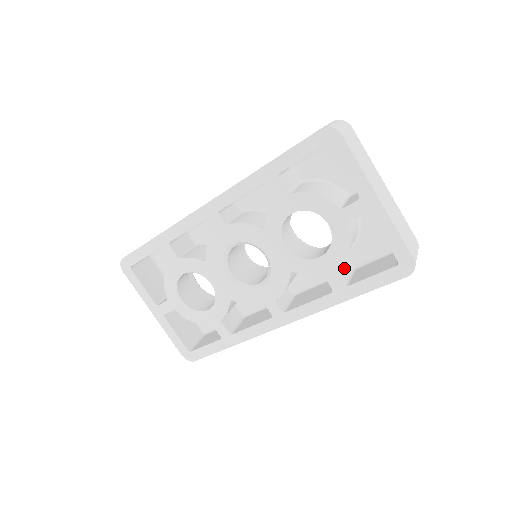
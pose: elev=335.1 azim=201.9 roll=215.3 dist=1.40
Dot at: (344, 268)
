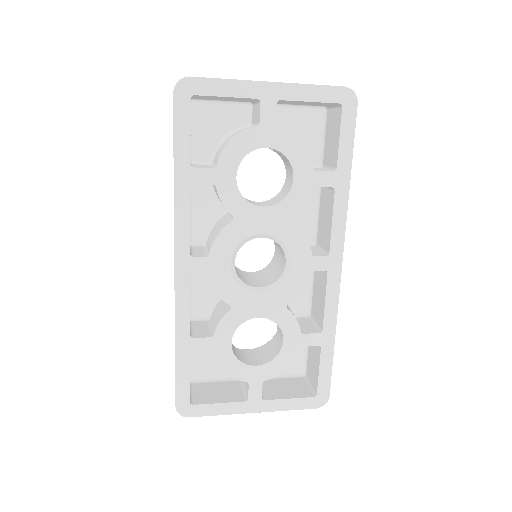
Dot at: occluded
